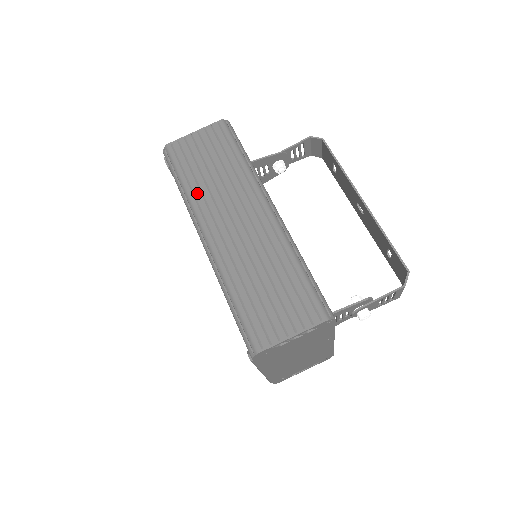
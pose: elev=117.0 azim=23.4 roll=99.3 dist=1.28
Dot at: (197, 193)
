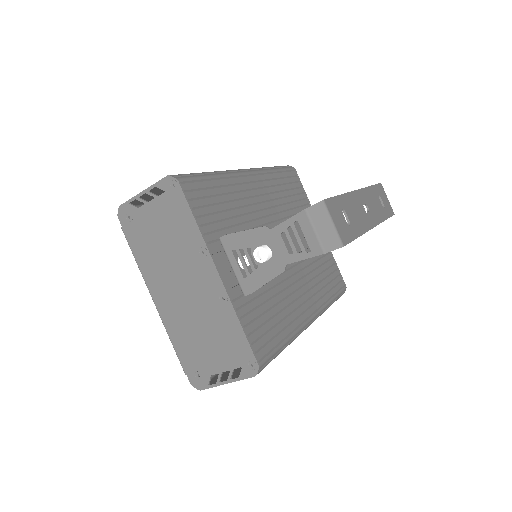
Dot at: occluded
